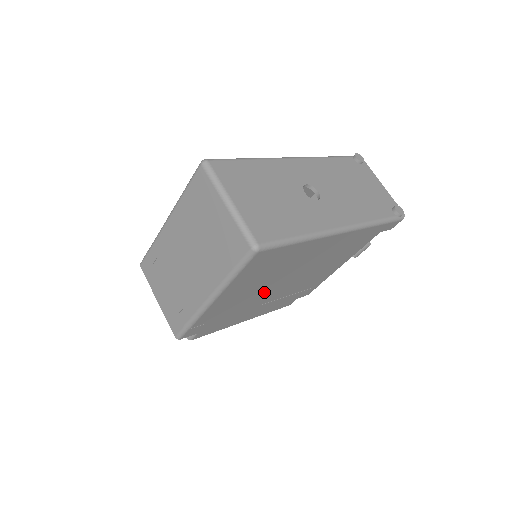
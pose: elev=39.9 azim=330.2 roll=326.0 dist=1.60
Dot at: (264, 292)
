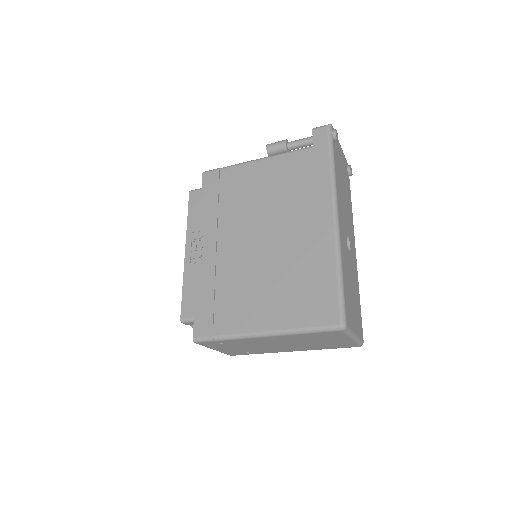
Dot at: occluded
